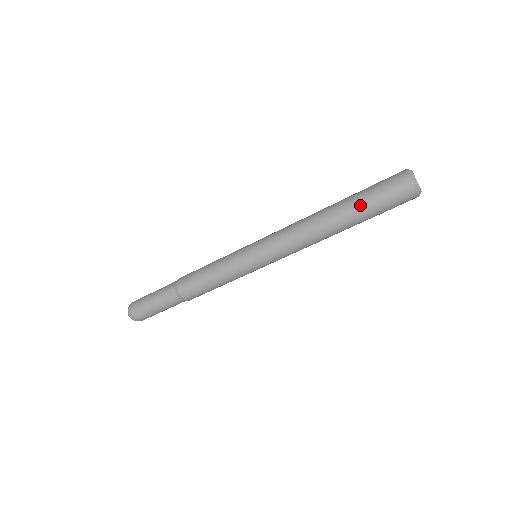
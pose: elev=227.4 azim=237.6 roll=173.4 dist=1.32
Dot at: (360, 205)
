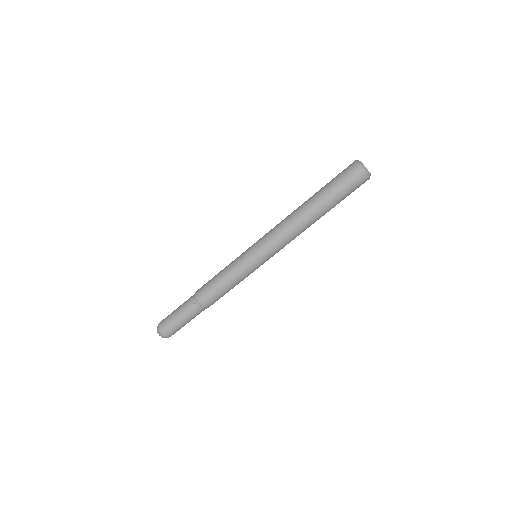
Dot at: (324, 189)
